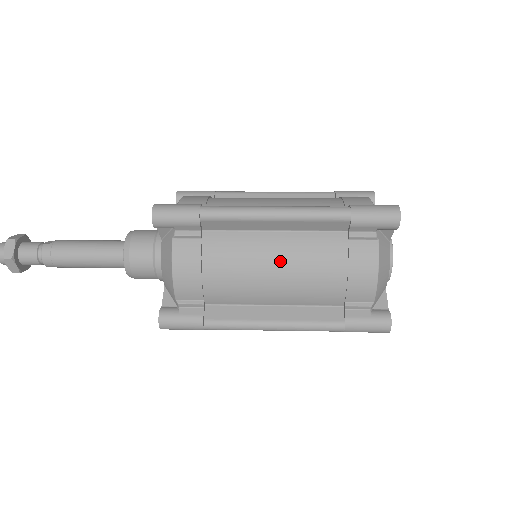
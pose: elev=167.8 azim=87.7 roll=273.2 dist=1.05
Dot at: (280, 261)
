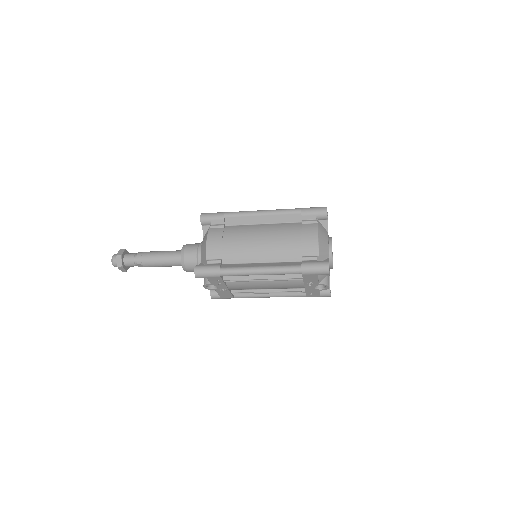
Dot at: (265, 234)
